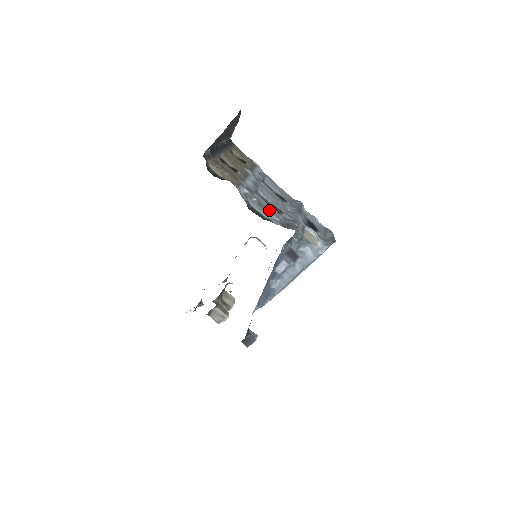
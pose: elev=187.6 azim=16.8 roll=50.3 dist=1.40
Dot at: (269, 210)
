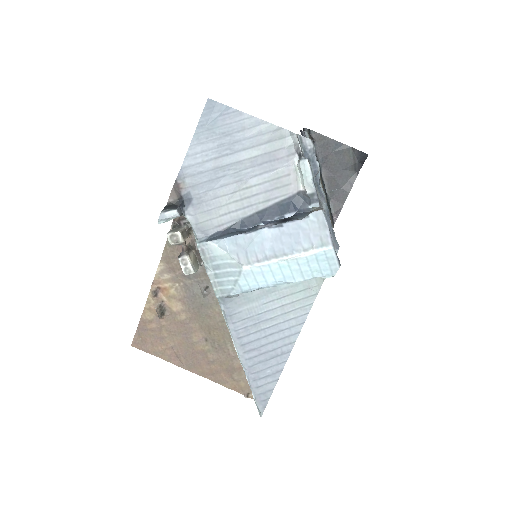
Dot at: occluded
